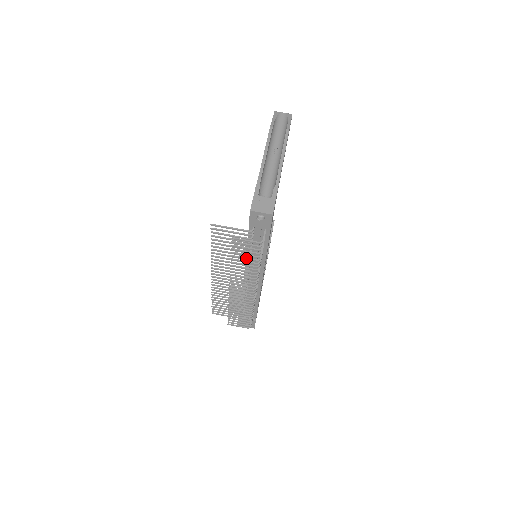
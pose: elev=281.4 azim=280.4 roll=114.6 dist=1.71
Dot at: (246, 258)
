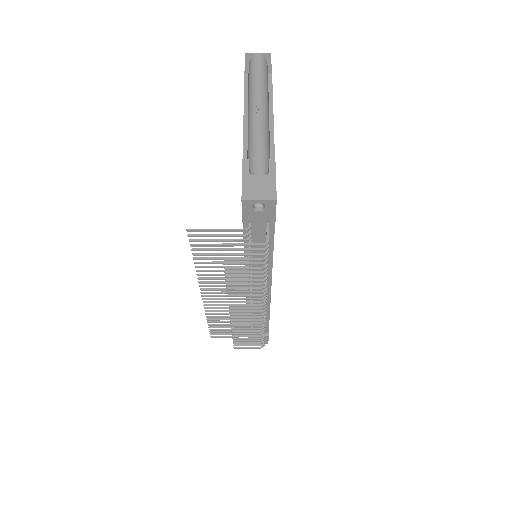
Dot at: (246, 268)
